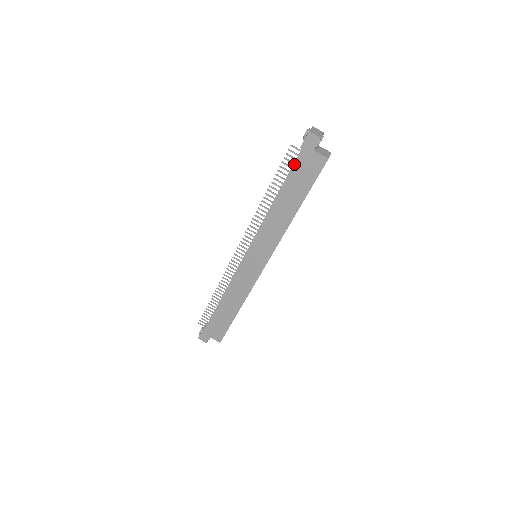
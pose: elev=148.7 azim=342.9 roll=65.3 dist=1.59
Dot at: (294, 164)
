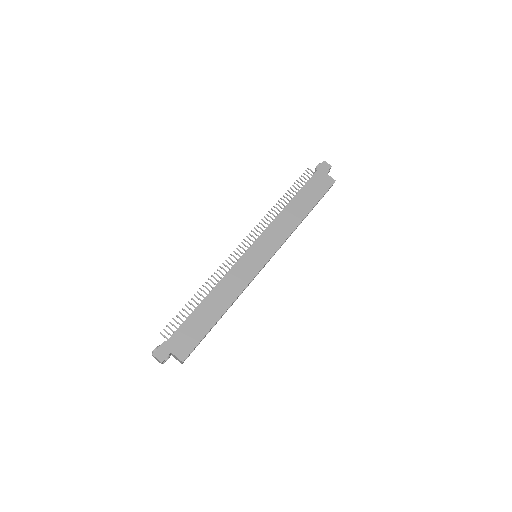
Dot at: (310, 179)
